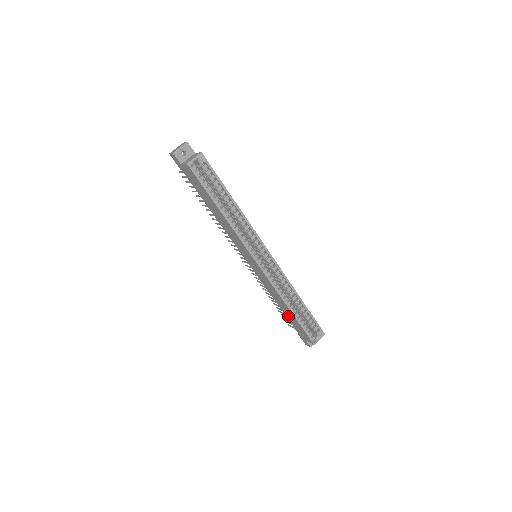
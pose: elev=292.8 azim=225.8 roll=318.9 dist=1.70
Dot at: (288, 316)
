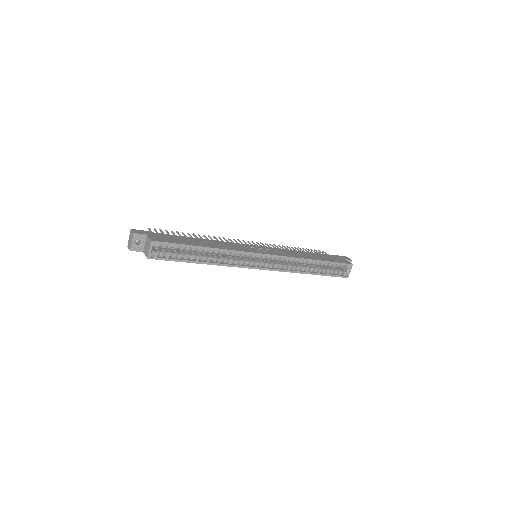
Dot at: occluded
